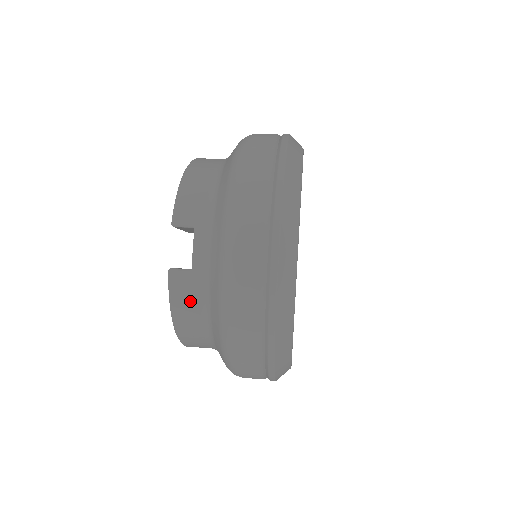
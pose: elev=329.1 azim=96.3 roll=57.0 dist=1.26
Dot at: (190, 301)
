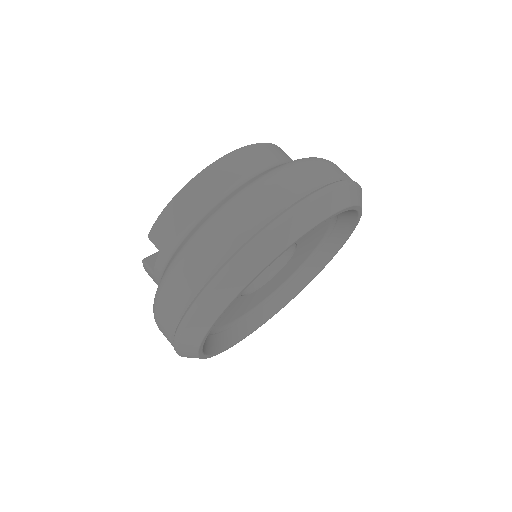
Dot at: occluded
